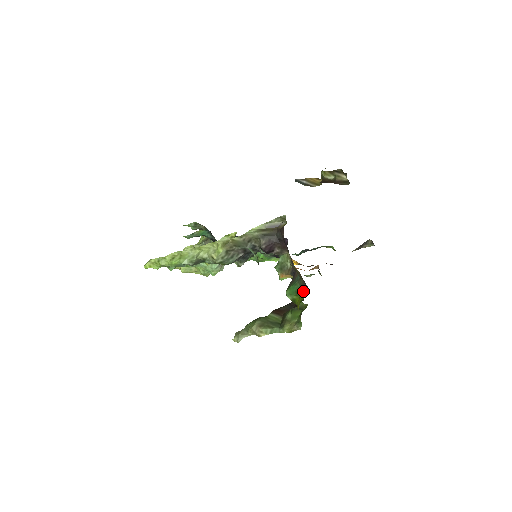
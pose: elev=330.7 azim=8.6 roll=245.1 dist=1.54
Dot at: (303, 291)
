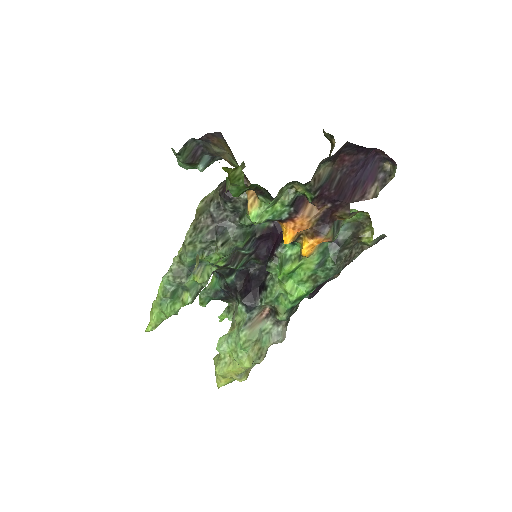
Dot at: occluded
